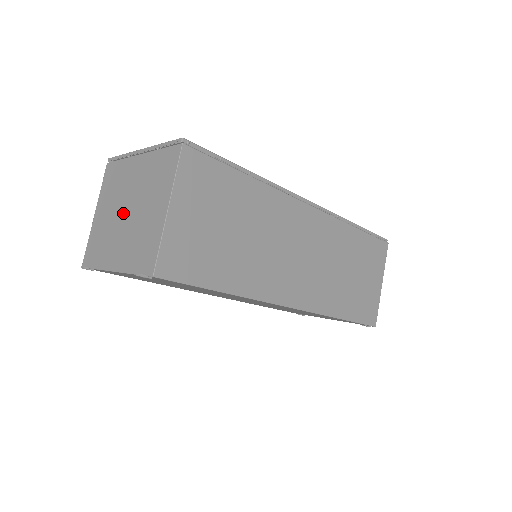
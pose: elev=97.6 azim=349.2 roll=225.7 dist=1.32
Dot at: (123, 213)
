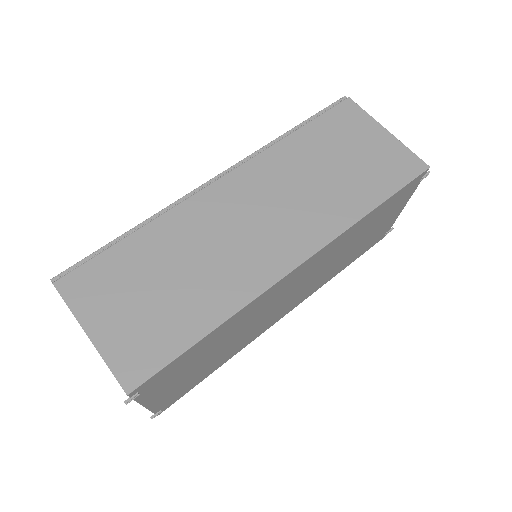
Dot at: occluded
